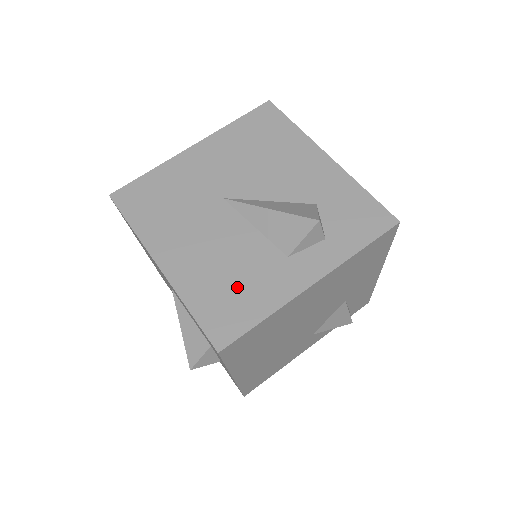
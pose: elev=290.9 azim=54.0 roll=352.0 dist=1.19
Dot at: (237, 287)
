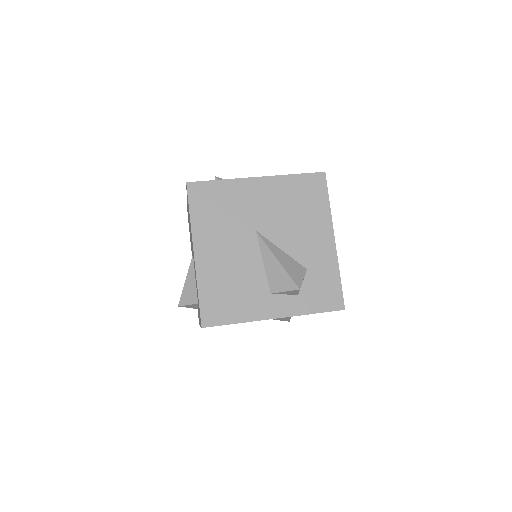
Dot at: (232, 295)
